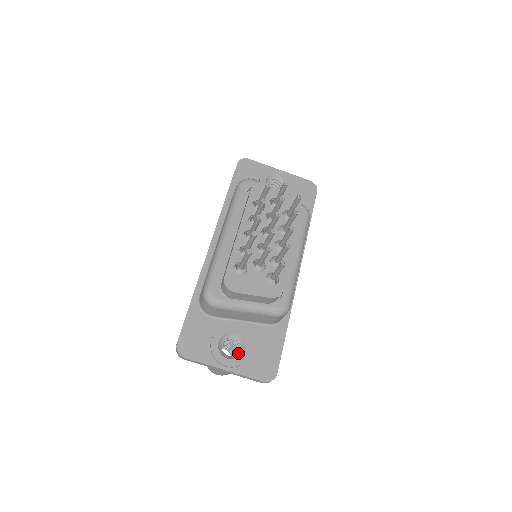
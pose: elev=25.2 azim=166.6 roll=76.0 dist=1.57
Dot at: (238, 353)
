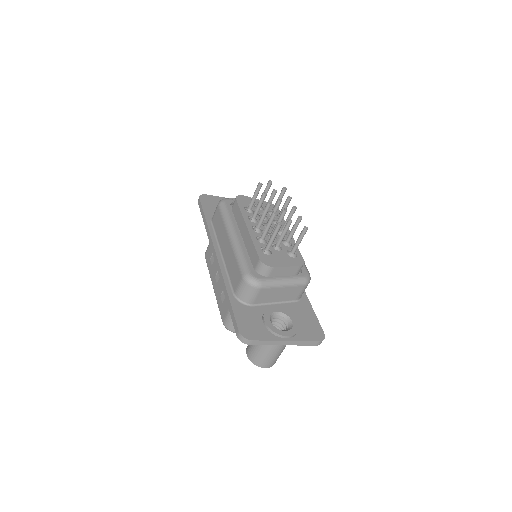
Dot at: (288, 326)
